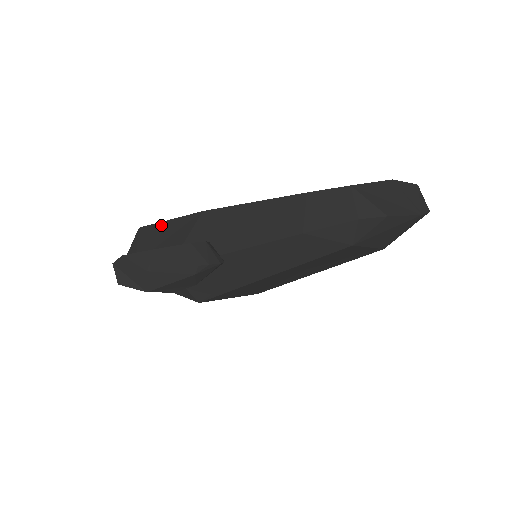
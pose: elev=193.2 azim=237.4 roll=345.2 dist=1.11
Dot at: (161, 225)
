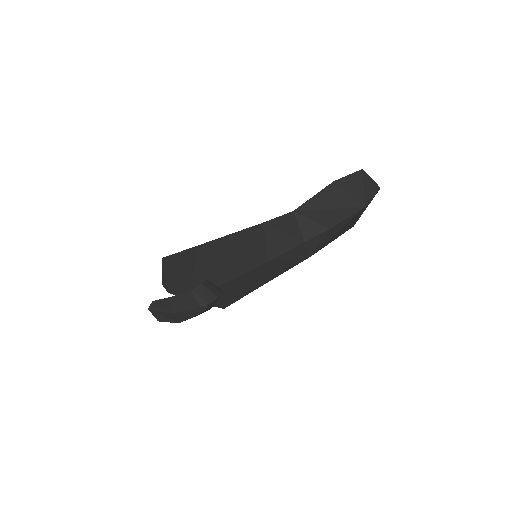
Dot at: (175, 257)
